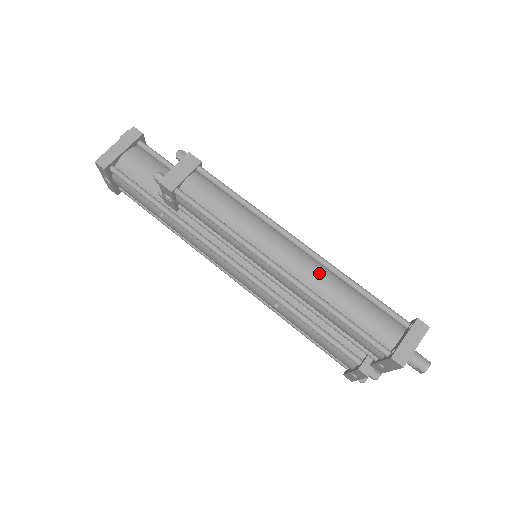
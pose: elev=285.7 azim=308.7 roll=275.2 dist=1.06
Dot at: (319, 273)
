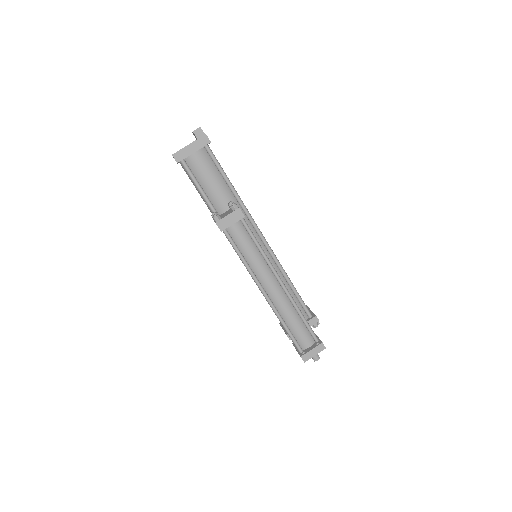
Dot at: (285, 303)
